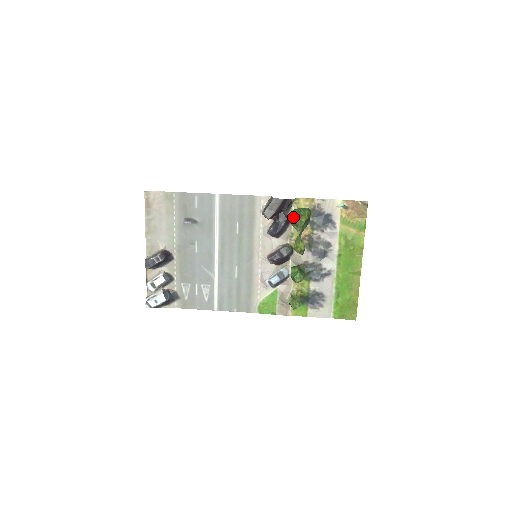
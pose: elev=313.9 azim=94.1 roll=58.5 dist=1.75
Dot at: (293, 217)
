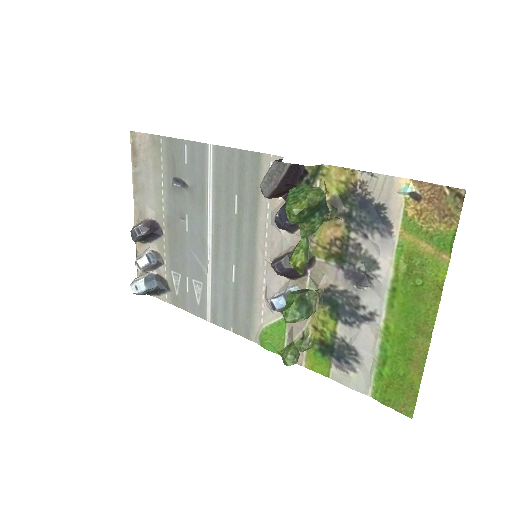
Dot at: (286, 201)
